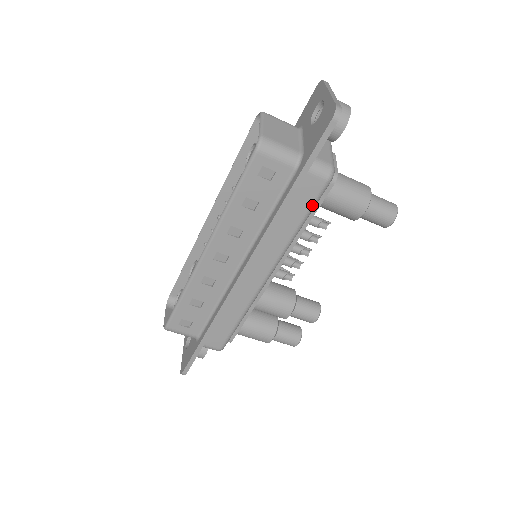
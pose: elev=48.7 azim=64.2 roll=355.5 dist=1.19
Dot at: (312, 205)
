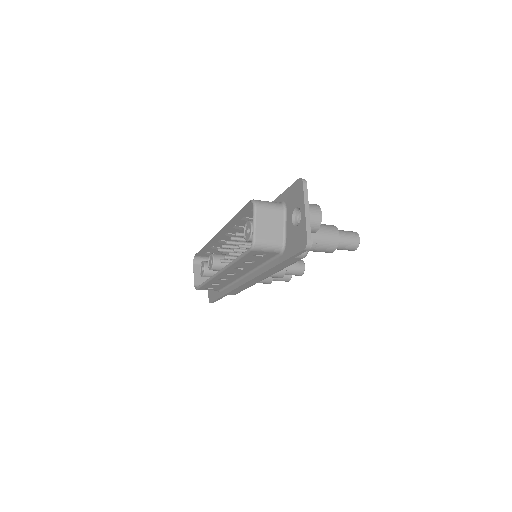
Dot at: (293, 263)
